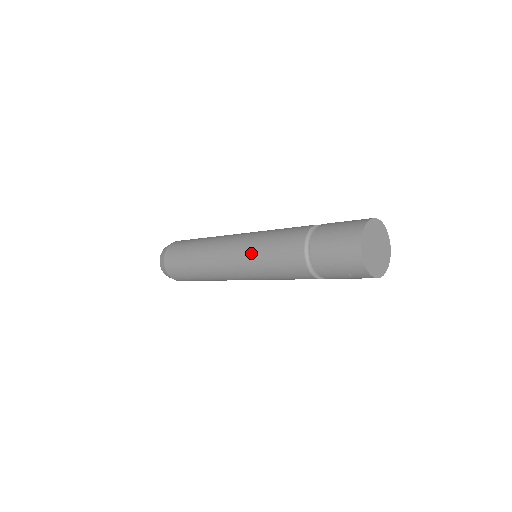
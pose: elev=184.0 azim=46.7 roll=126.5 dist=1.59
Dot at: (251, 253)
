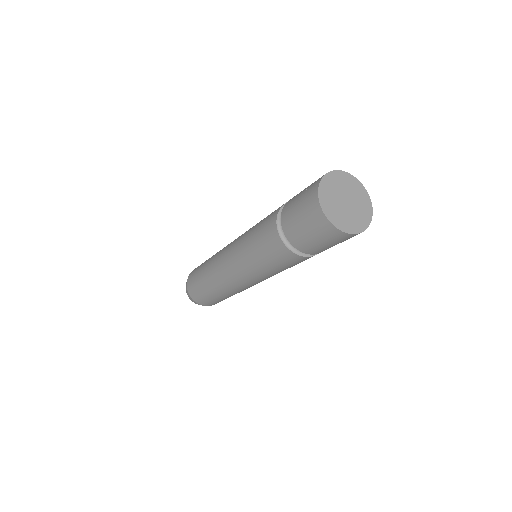
Dot at: (248, 230)
